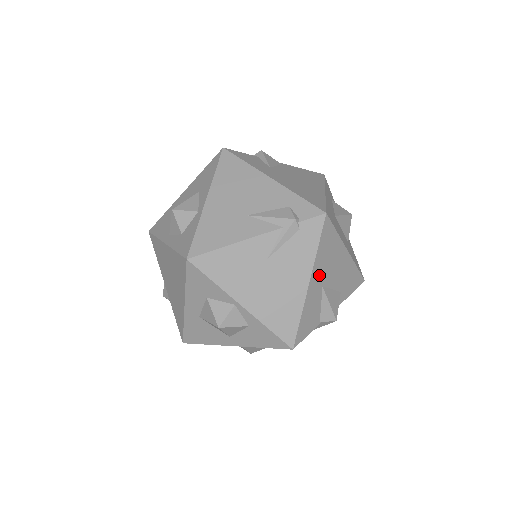
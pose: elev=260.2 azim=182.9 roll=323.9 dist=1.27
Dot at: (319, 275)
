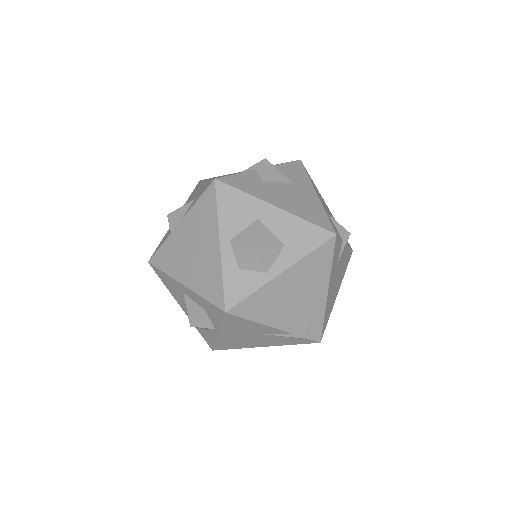
Dot at: occluded
